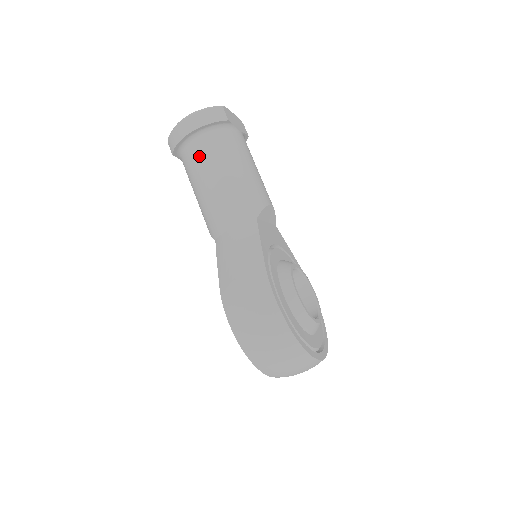
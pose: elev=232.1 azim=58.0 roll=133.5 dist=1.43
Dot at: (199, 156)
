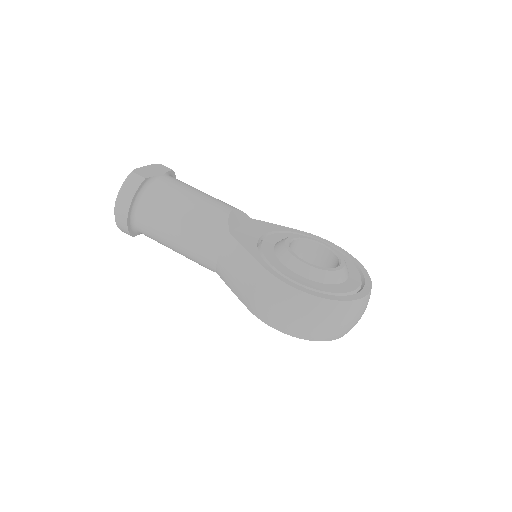
Dot at: (150, 224)
